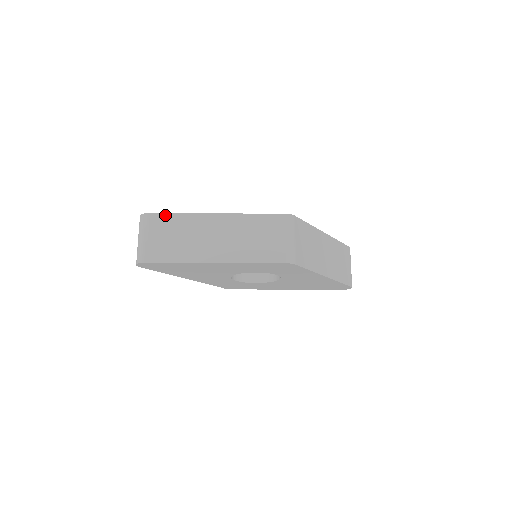
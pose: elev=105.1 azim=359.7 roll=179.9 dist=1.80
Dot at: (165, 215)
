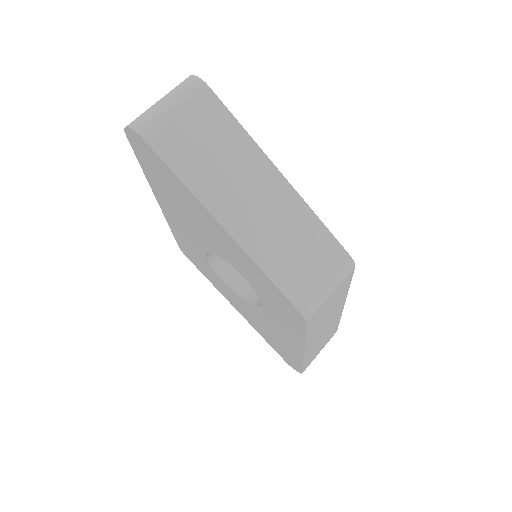
Dot at: (224, 109)
